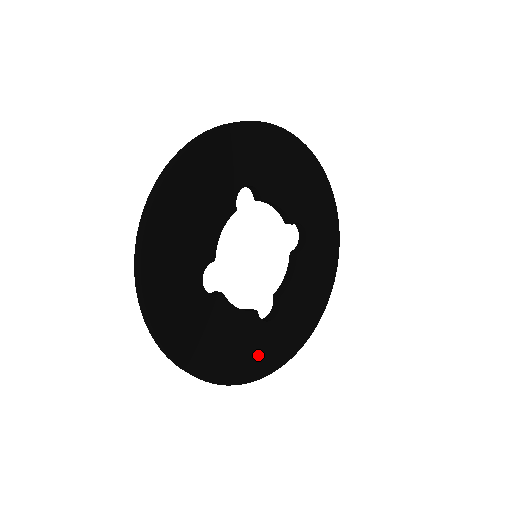
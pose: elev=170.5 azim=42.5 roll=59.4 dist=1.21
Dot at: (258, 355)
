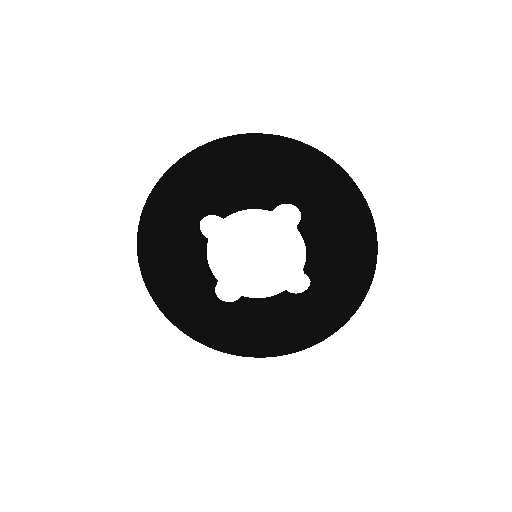
Dot at: (187, 309)
